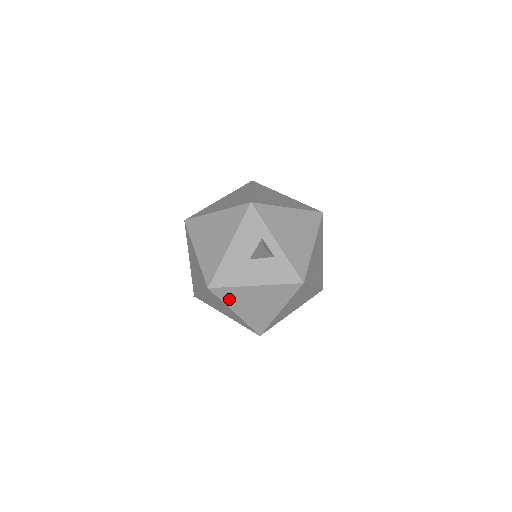
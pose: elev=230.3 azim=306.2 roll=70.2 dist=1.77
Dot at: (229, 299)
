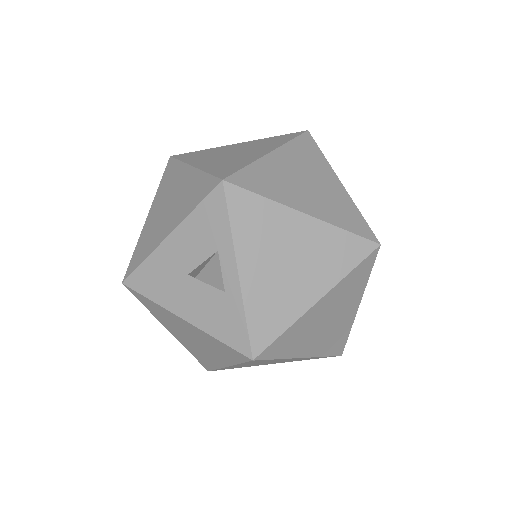
Dot at: (154, 311)
